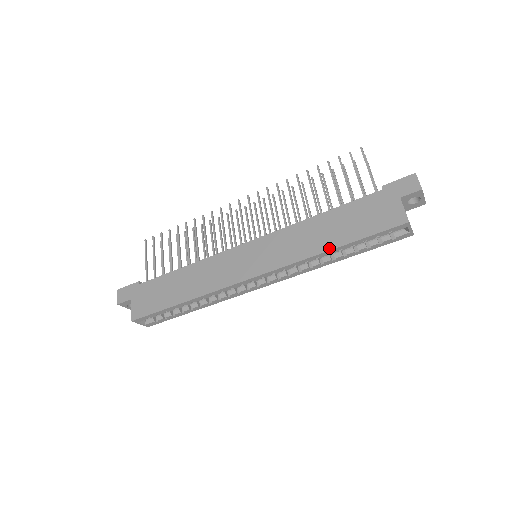
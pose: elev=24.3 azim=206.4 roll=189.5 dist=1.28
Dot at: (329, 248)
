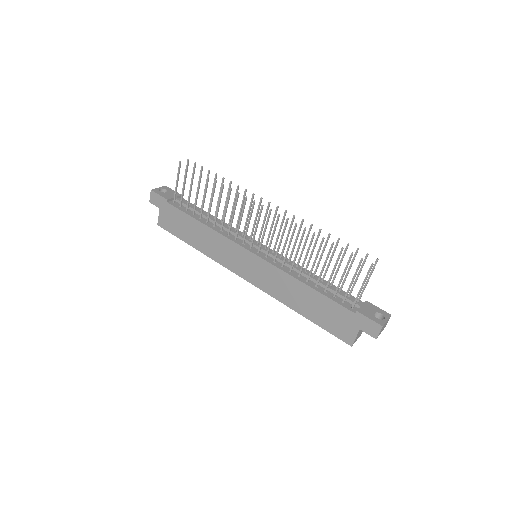
Dot at: (297, 311)
